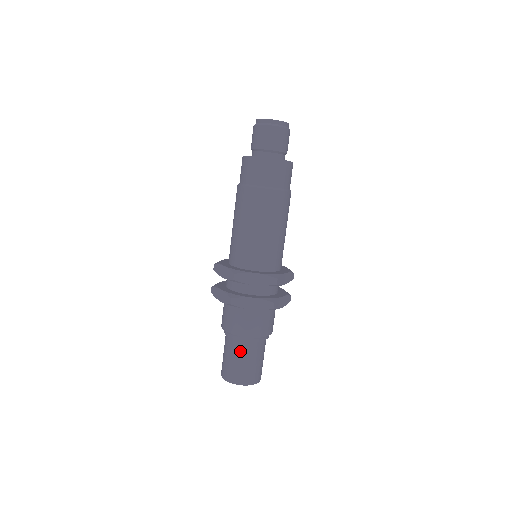
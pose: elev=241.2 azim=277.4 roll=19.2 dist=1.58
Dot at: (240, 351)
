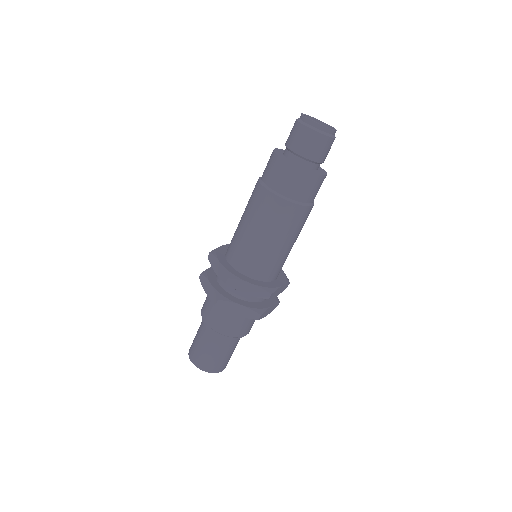
Dot at: (213, 343)
